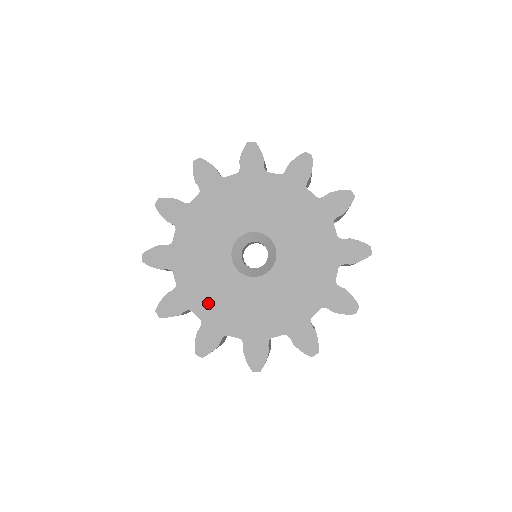
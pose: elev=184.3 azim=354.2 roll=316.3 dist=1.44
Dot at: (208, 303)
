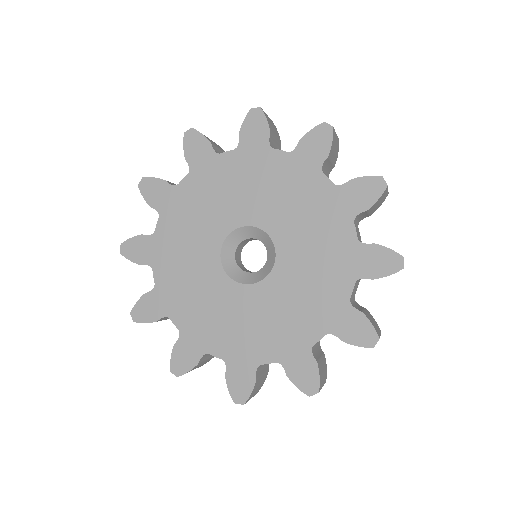
Dot at: (264, 341)
